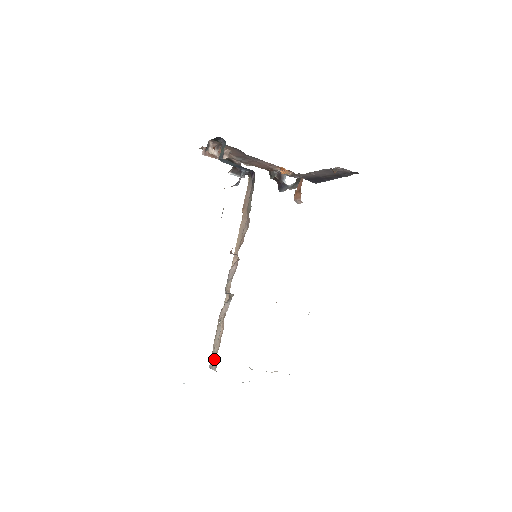
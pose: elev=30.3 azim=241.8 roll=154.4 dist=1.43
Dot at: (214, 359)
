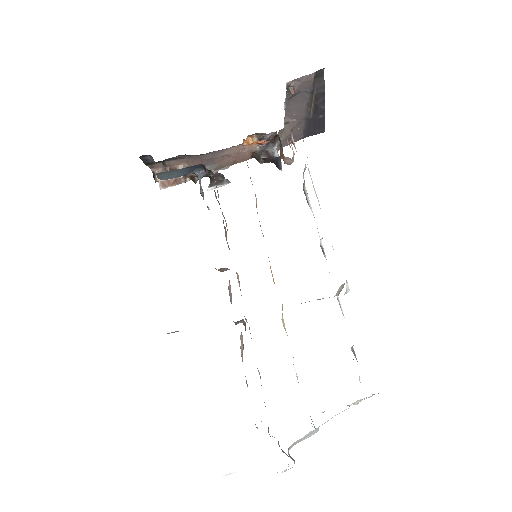
Dot at: occluded
